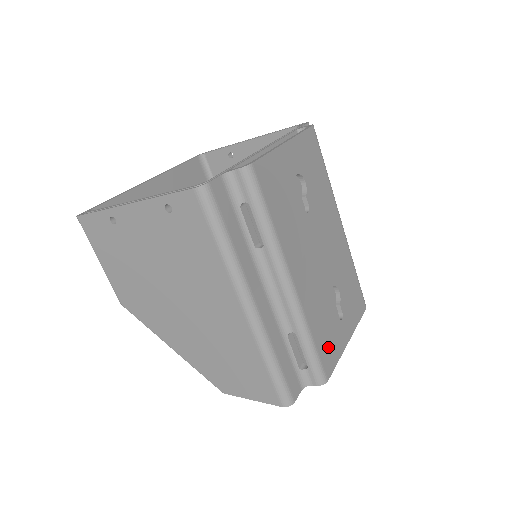
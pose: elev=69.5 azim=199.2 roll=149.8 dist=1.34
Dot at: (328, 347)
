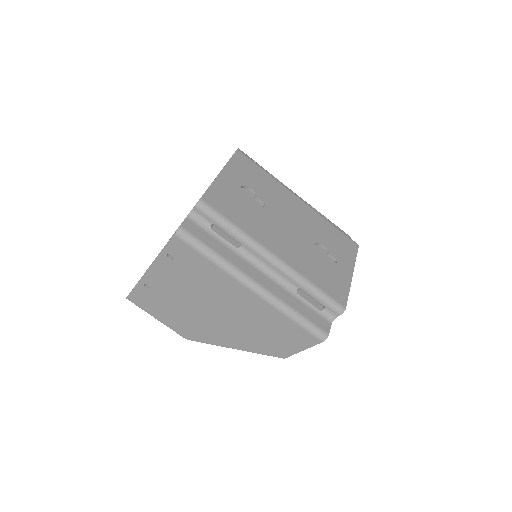
Dot at: (333, 286)
